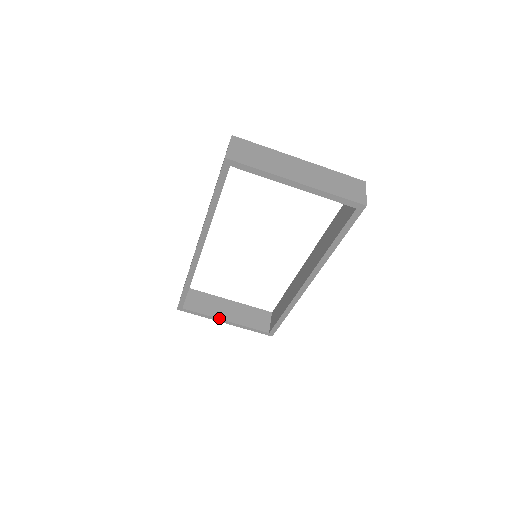
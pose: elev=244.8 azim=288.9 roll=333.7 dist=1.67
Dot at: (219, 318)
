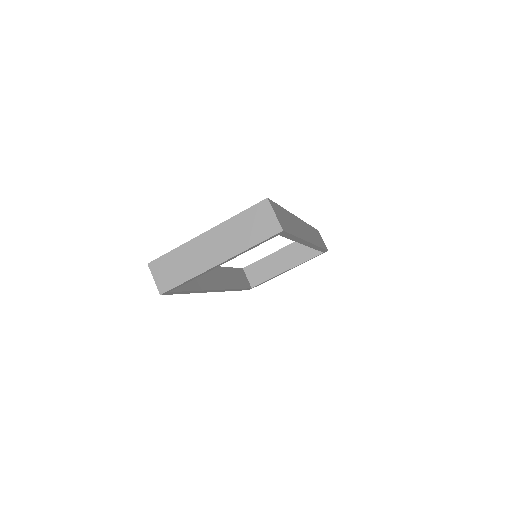
Dot at: (280, 273)
